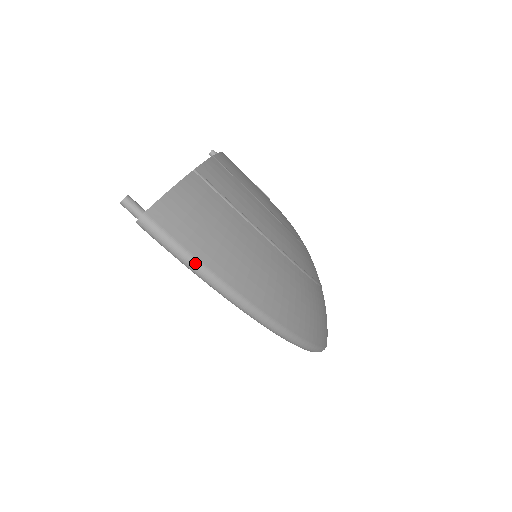
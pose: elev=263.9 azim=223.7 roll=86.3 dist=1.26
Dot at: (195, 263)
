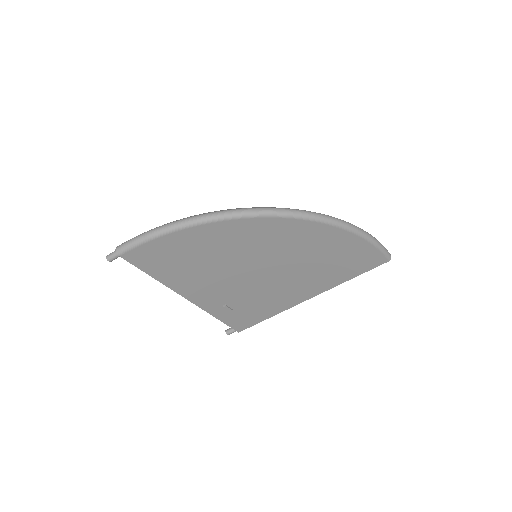
Dot at: (154, 230)
